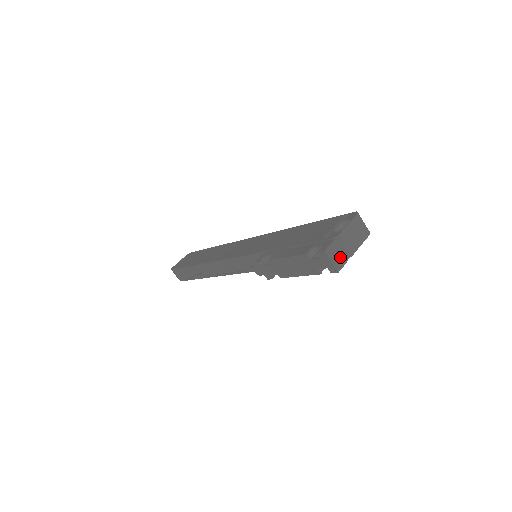
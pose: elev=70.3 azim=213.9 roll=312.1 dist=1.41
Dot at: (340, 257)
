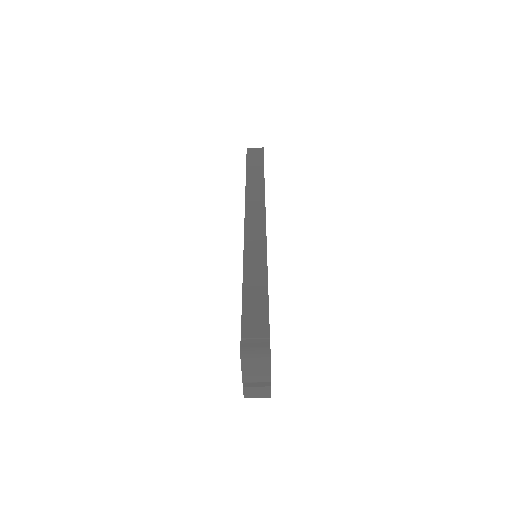
Dot at: (261, 391)
